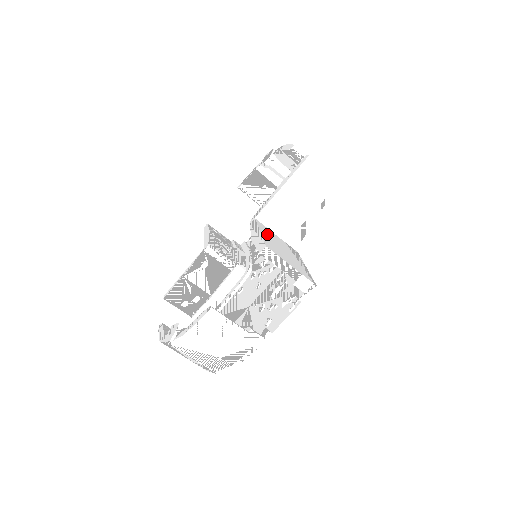
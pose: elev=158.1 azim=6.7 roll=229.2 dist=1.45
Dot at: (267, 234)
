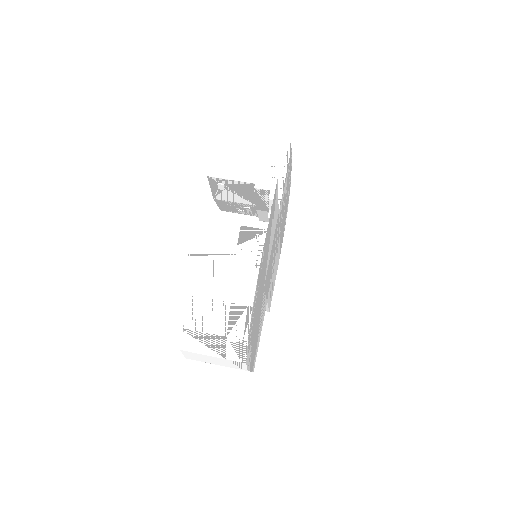
Dot at: occluded
